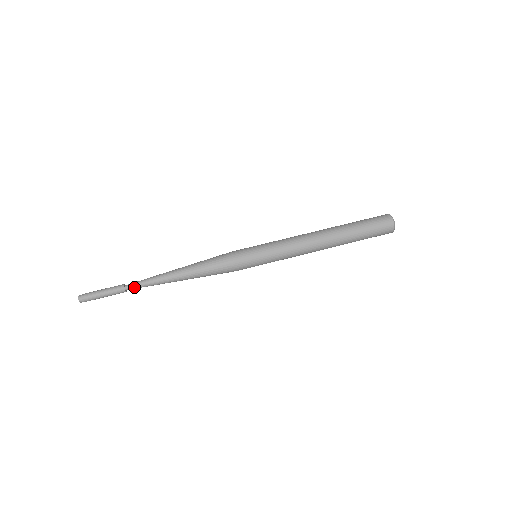
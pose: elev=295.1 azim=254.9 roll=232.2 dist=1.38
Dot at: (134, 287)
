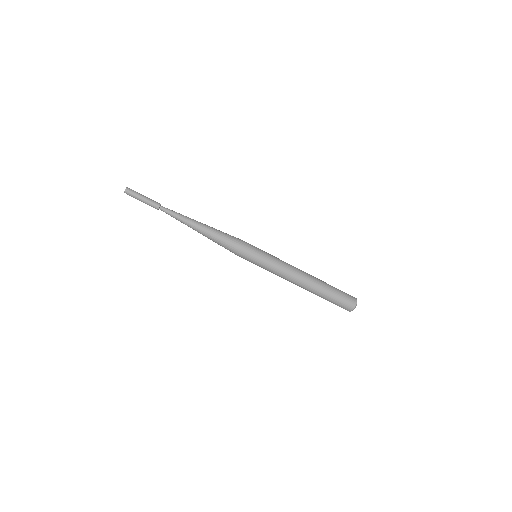
Dot at: (165, 212)
